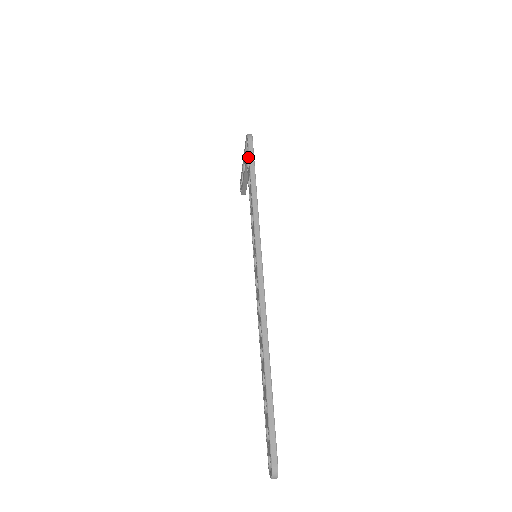
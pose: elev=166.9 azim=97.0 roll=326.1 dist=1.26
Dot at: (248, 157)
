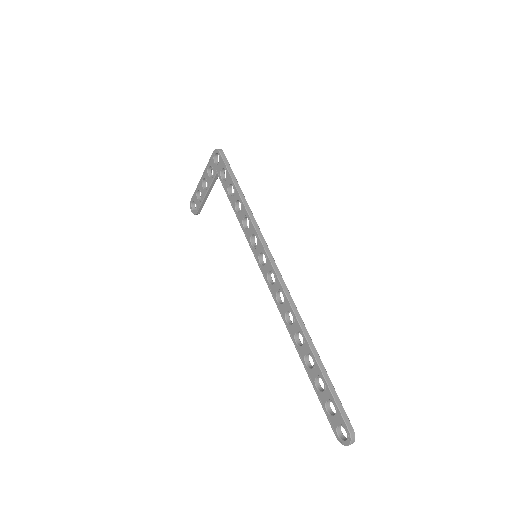
Dot at: (224, 168)
